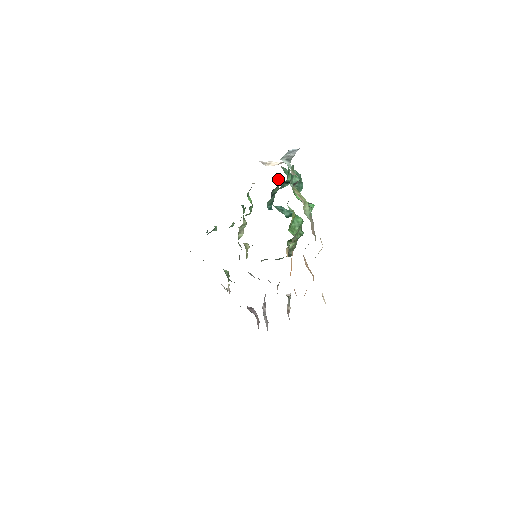
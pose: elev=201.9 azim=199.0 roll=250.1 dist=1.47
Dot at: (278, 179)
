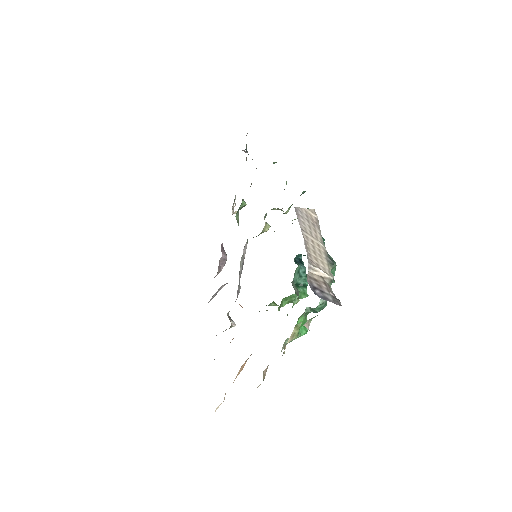
Dot at: occluded
